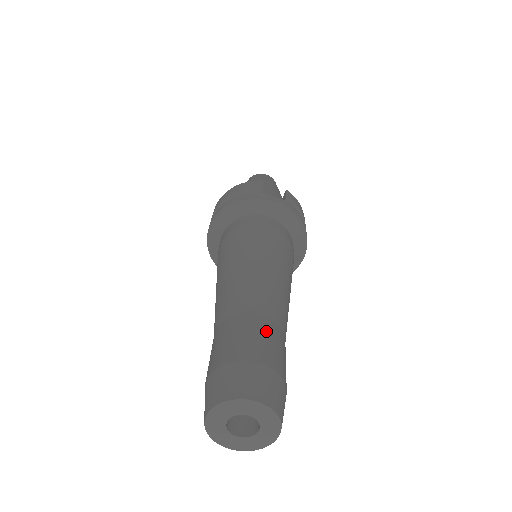
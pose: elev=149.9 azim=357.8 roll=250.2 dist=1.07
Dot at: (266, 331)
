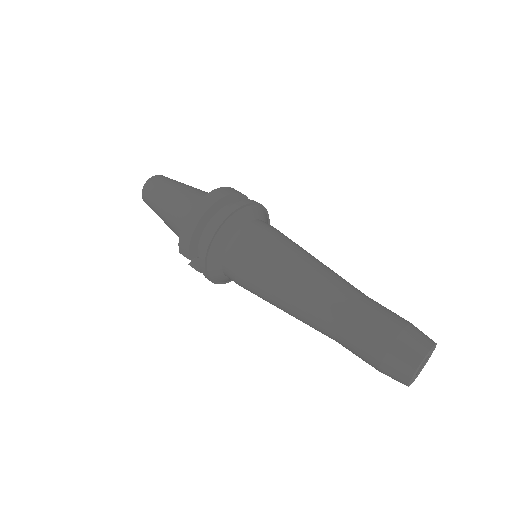
Dot at: occluded
